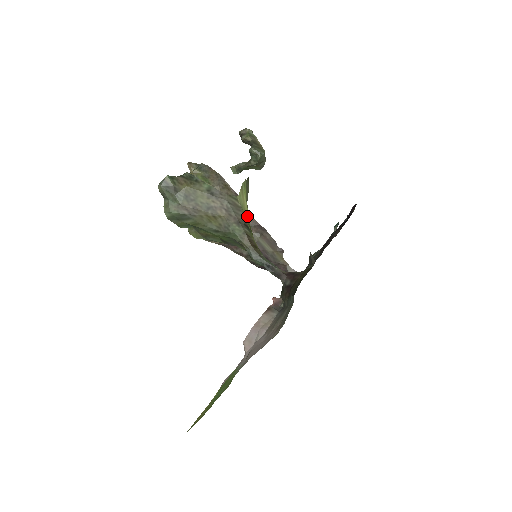
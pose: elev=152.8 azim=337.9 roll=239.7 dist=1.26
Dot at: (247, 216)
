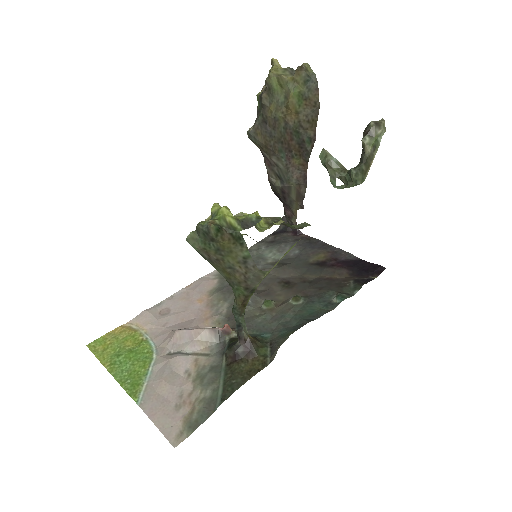
Dot at: occluded
